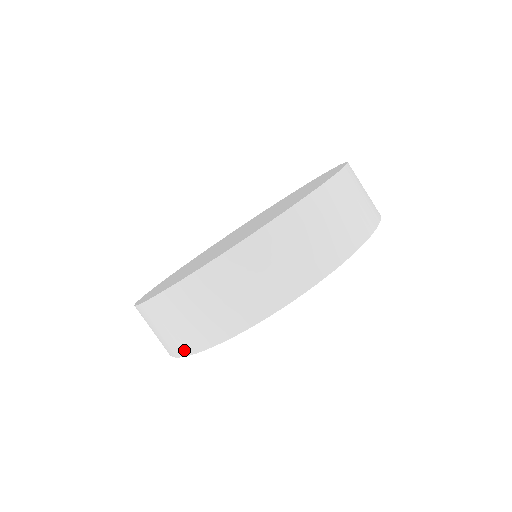
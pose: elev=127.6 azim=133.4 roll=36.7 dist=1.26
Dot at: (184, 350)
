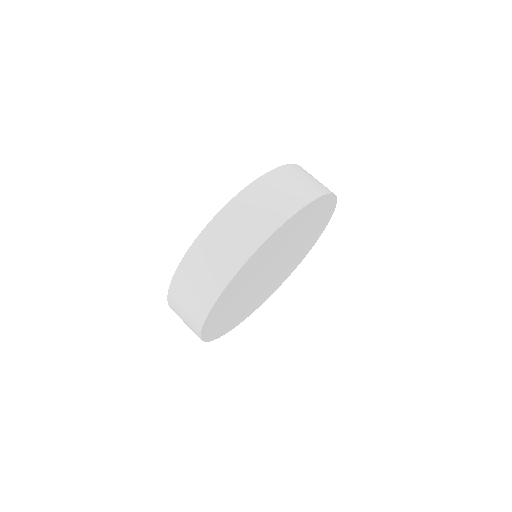
Dot at: occluded
